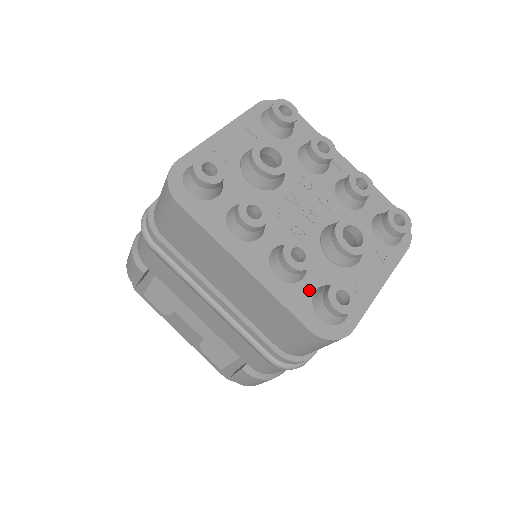
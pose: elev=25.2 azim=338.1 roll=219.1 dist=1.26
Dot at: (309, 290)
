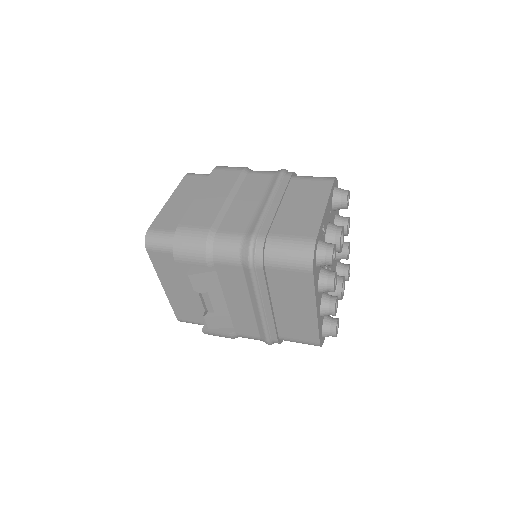
Dot at: (323, 319)
